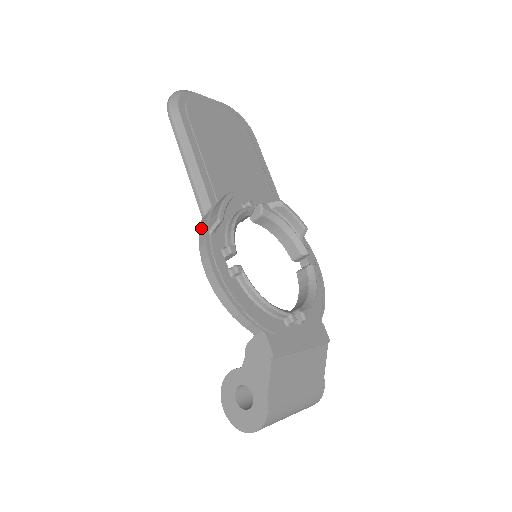
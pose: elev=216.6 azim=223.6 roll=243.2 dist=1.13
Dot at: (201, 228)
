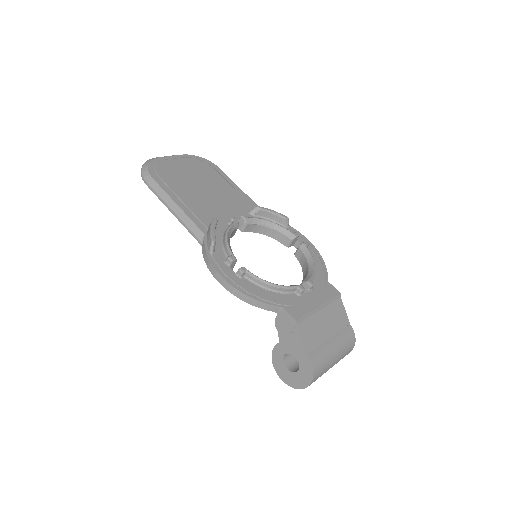
Dot at: (203, 253)
